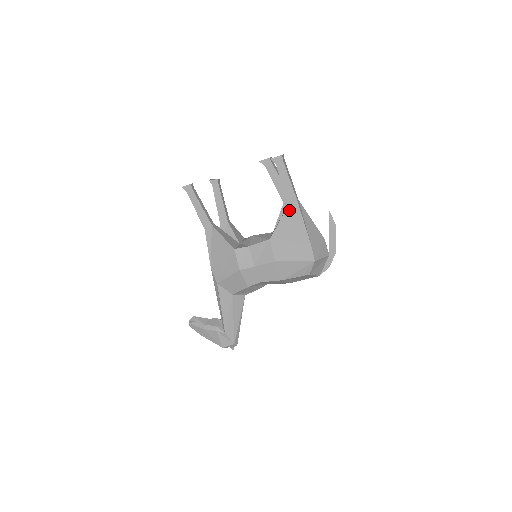
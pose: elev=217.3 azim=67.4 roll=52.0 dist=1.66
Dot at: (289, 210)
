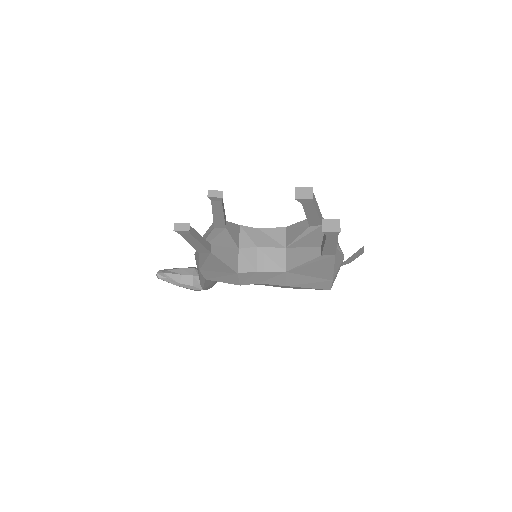
Dot at: (321, 259)
